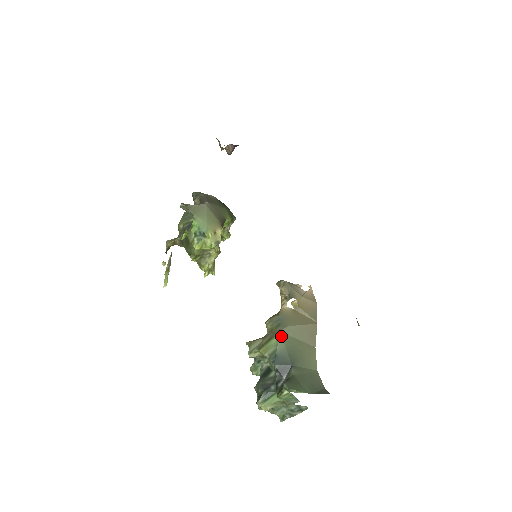
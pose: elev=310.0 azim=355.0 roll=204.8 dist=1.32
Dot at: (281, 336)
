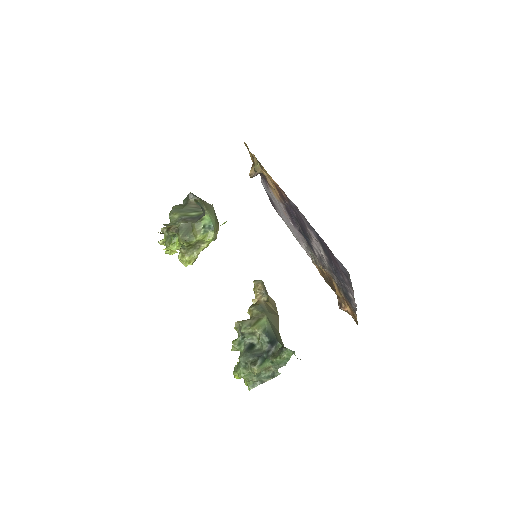
Dot at: (267, 319)
